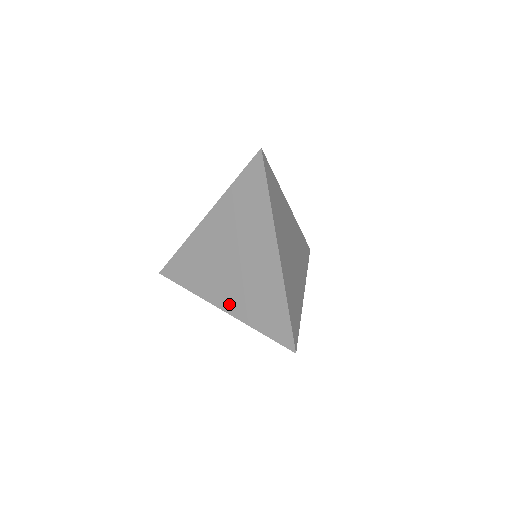
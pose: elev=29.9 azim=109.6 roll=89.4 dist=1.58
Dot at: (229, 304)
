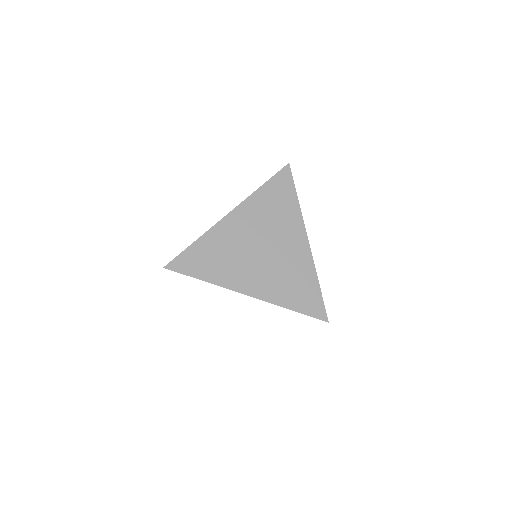
Dot at: occluded
